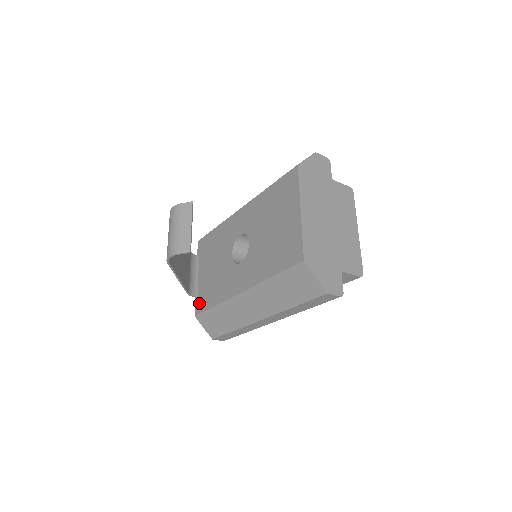
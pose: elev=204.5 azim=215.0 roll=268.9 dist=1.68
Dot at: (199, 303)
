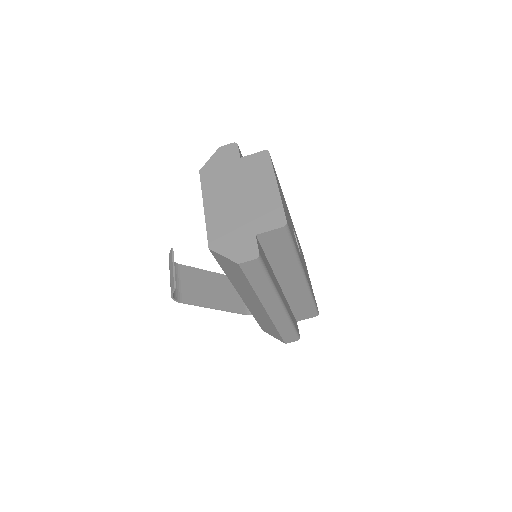
Dot at: occluded
